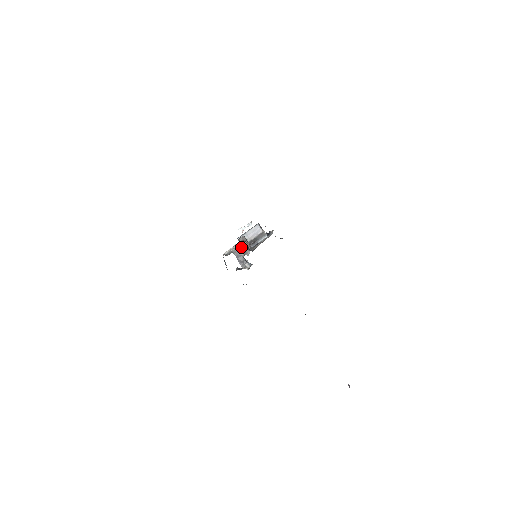
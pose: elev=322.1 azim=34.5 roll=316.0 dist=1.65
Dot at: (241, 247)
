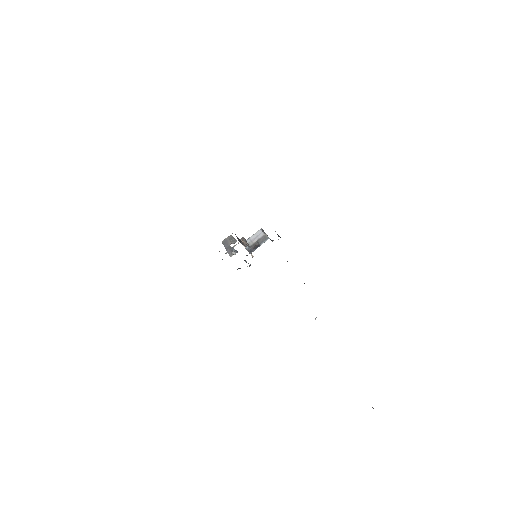
Dot at: (229, 238)
